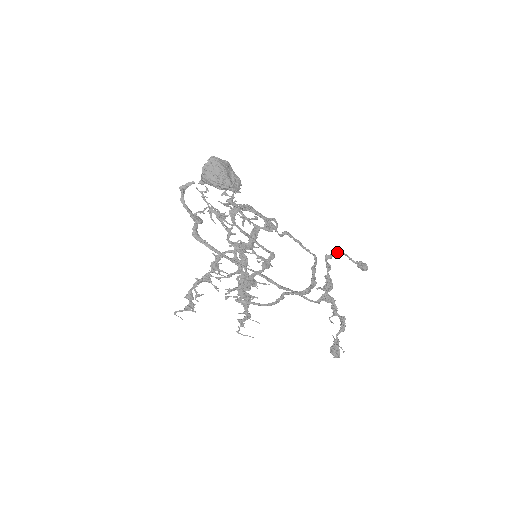
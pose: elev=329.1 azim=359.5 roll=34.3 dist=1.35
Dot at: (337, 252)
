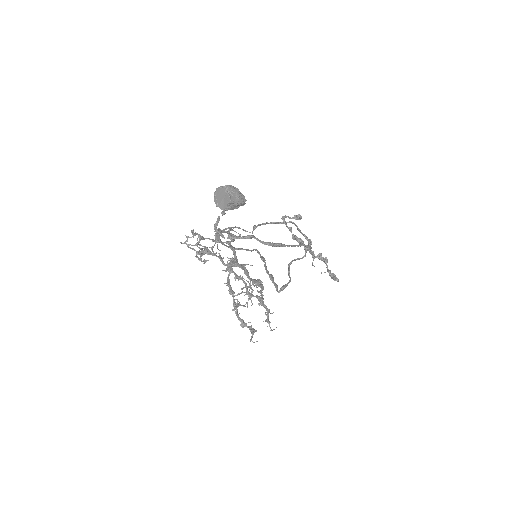
Dot at: (284, 217)
